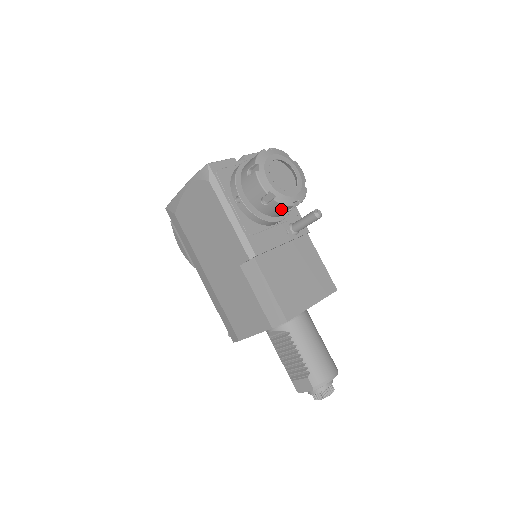
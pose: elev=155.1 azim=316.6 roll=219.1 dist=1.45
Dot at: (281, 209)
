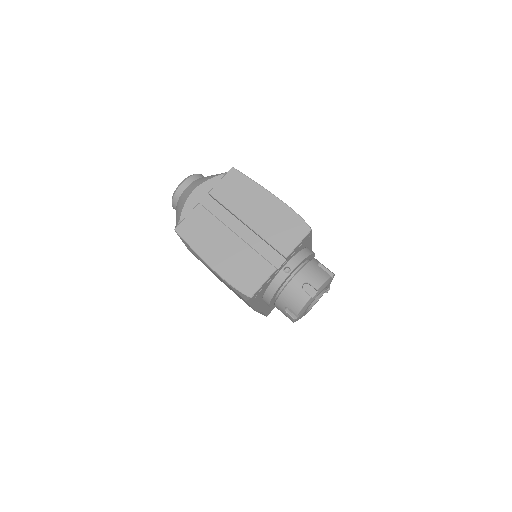
Dot at: occluded
